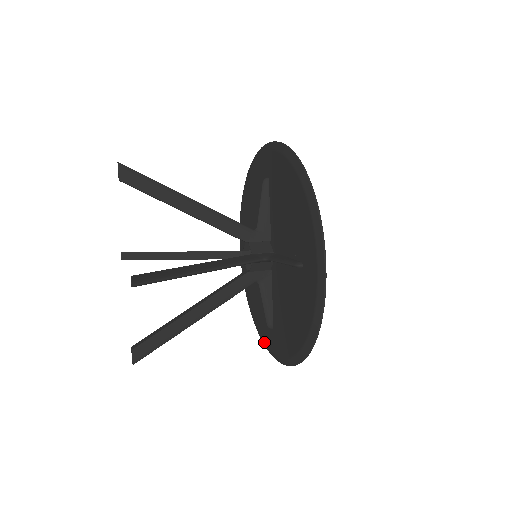
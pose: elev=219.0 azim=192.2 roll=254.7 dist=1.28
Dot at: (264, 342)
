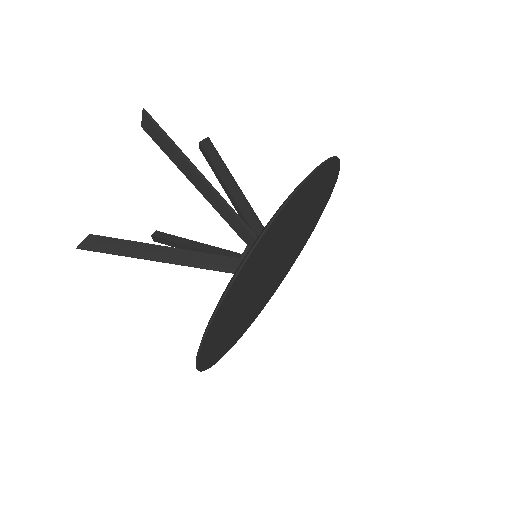
Dot at: occluded
